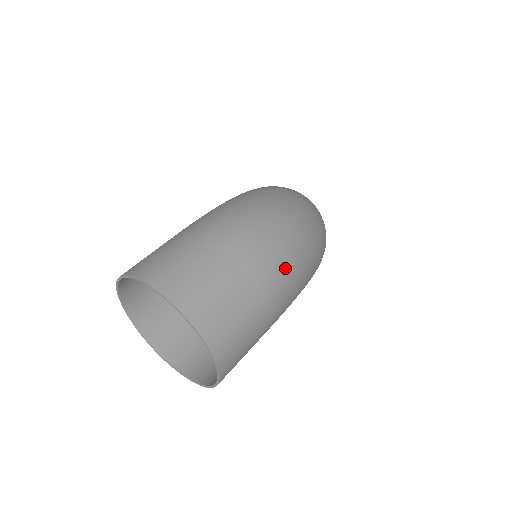
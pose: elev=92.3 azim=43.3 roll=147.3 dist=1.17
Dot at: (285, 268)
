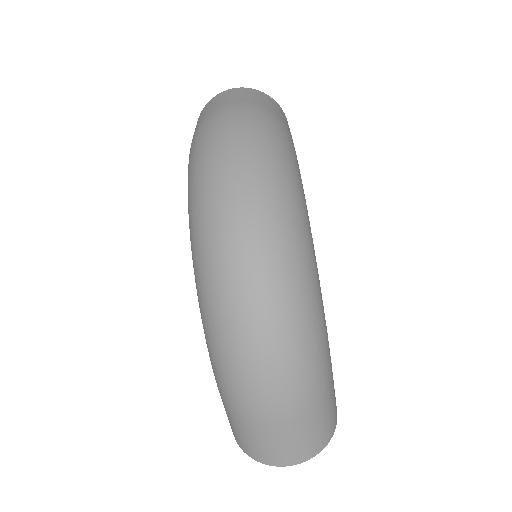
Dot at: (304, 390)
